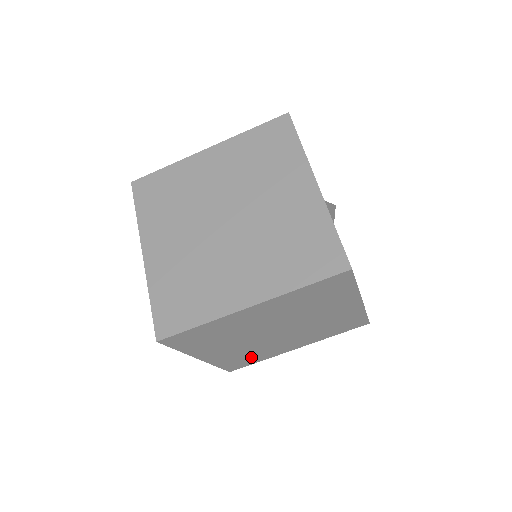
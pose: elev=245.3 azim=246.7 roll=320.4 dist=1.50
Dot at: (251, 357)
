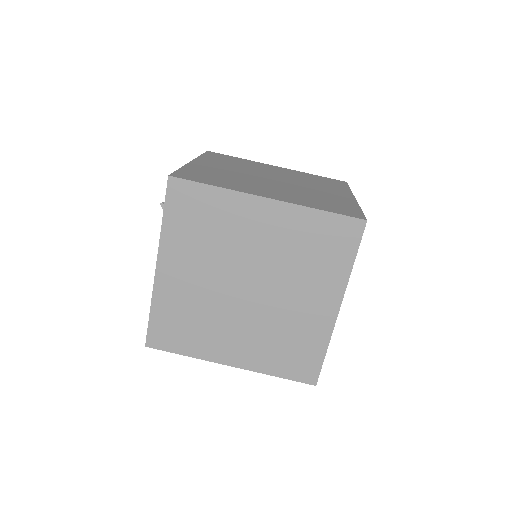
Dot at: (187, 330)
